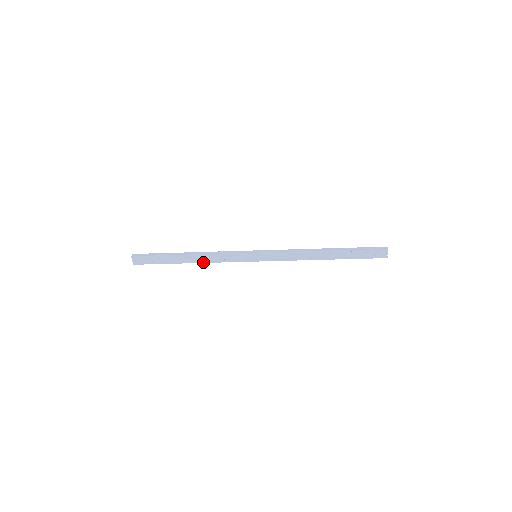
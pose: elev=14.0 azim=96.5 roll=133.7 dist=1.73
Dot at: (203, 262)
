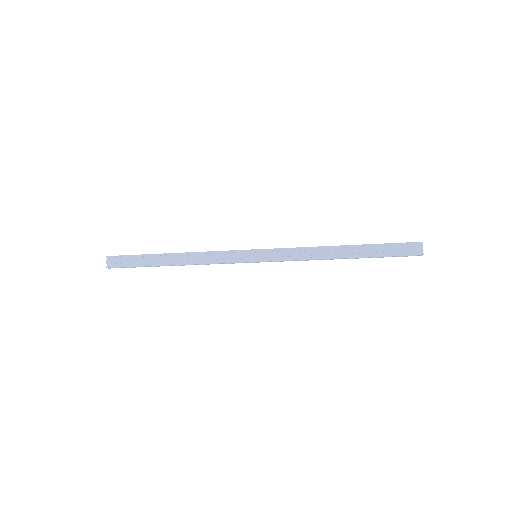
Dot at: (190, 263)
